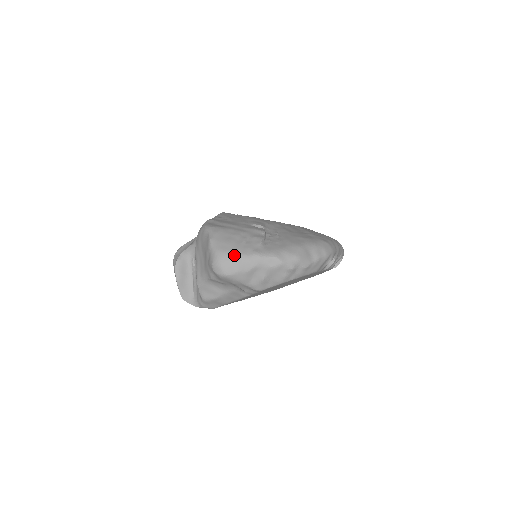
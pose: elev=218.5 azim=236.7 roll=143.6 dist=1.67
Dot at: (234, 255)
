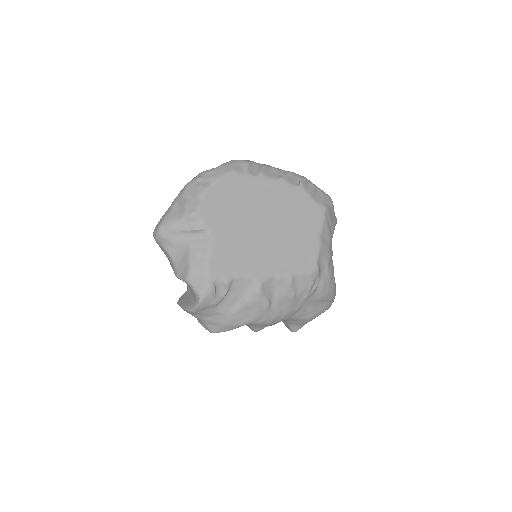
Dot at: occluded
